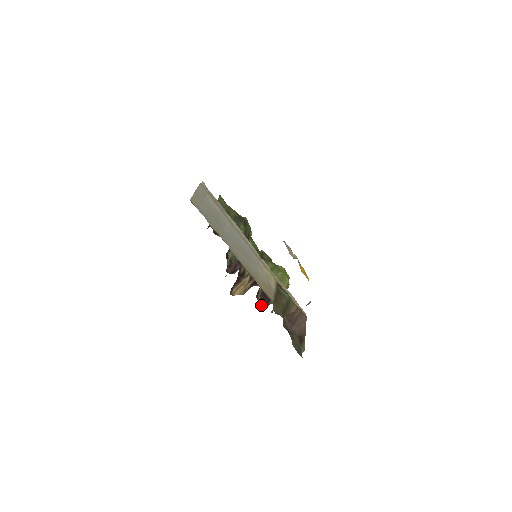
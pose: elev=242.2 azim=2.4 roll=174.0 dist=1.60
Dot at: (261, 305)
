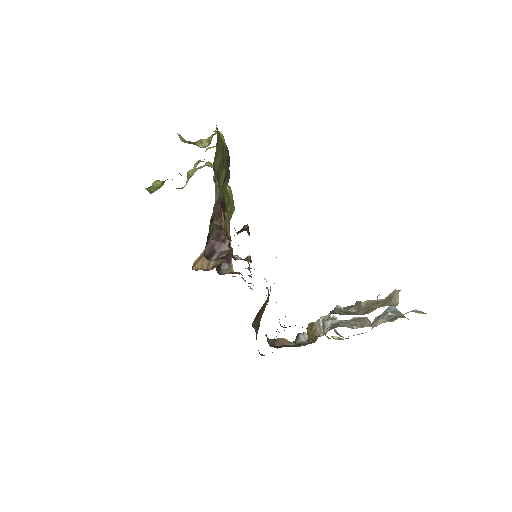
Dot at: (217, 271)
